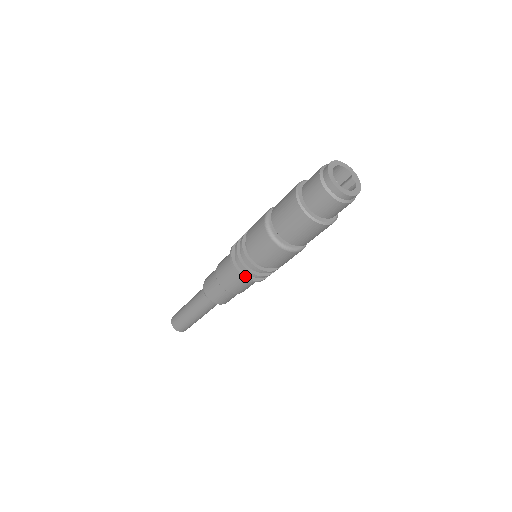
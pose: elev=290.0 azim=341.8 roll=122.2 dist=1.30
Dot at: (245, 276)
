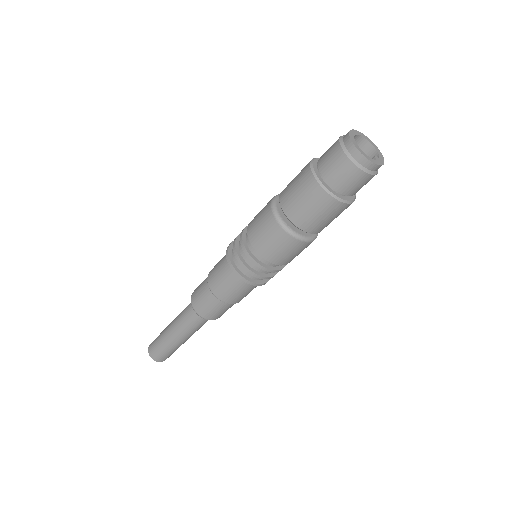
Dot at: (229, 255)
